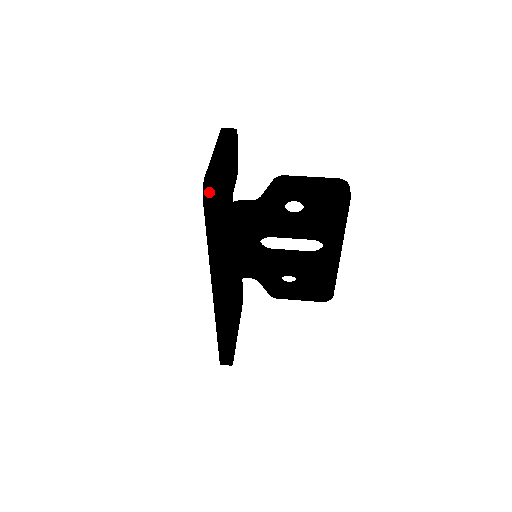
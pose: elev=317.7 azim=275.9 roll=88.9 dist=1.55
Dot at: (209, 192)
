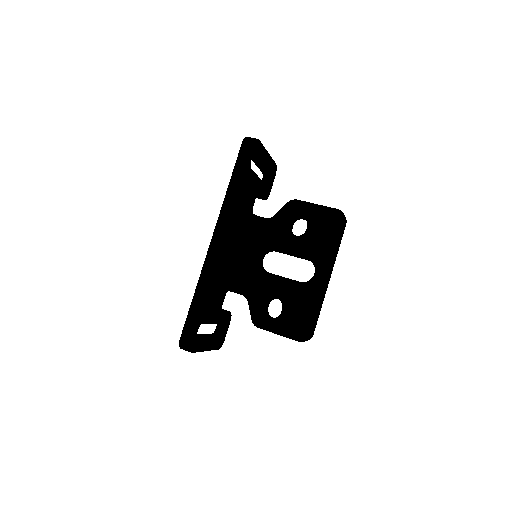
Dot at: (248, 140)
